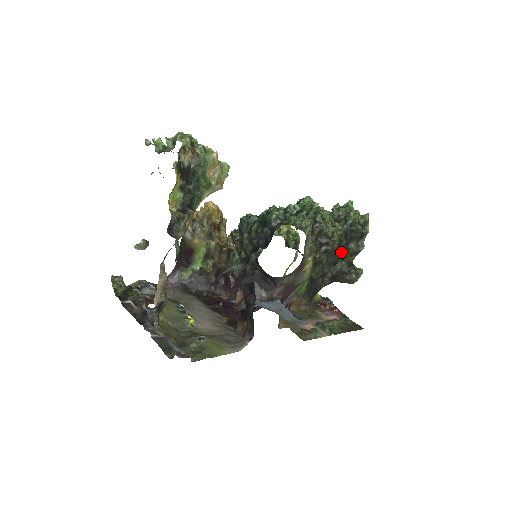
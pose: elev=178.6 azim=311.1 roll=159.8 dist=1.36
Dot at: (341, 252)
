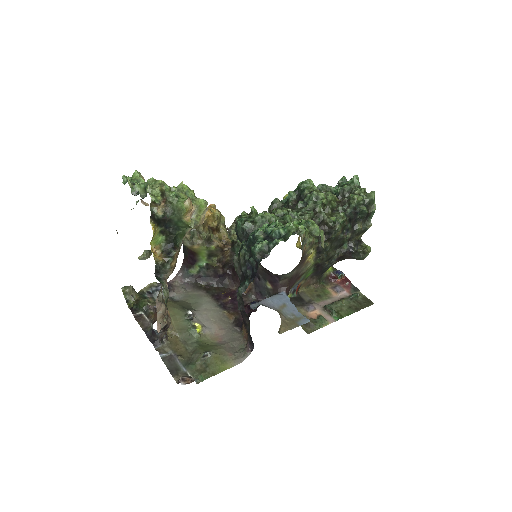
Dot at: (346, 236)
